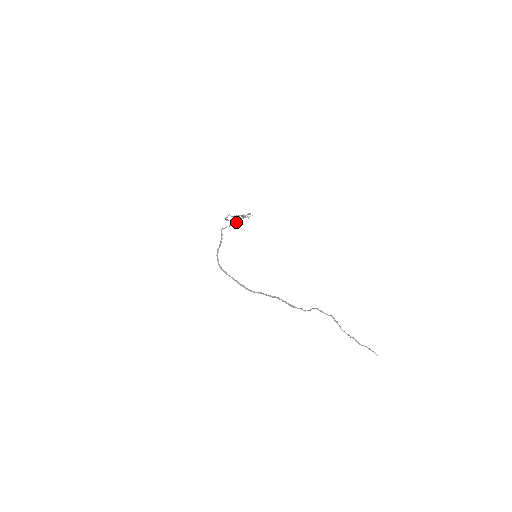
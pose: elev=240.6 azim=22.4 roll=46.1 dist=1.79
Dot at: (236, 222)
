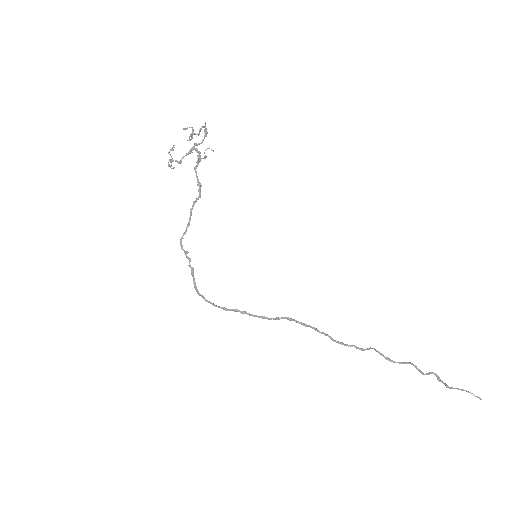
Dot at: (194, 202)
